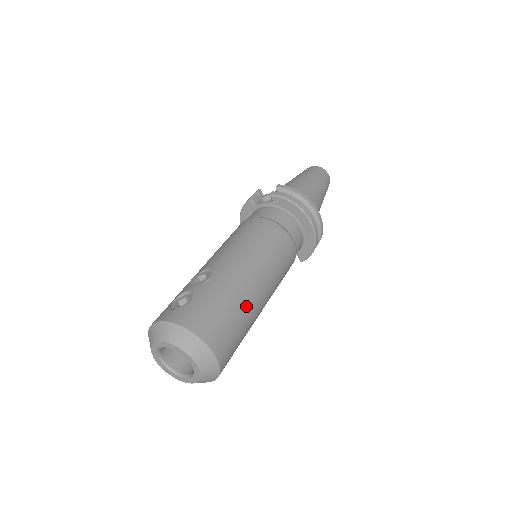
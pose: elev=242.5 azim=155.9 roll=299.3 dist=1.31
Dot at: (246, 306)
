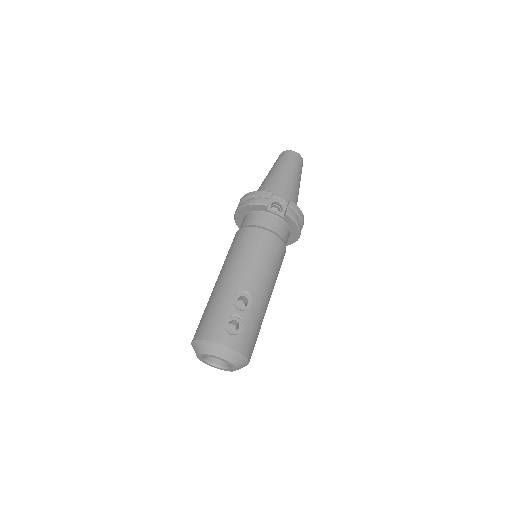
Dot at: occluded
